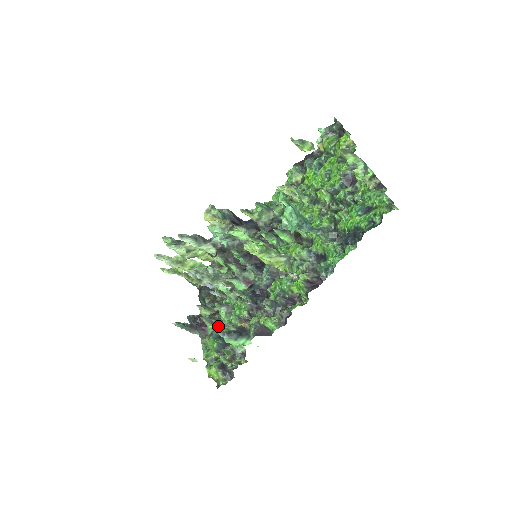
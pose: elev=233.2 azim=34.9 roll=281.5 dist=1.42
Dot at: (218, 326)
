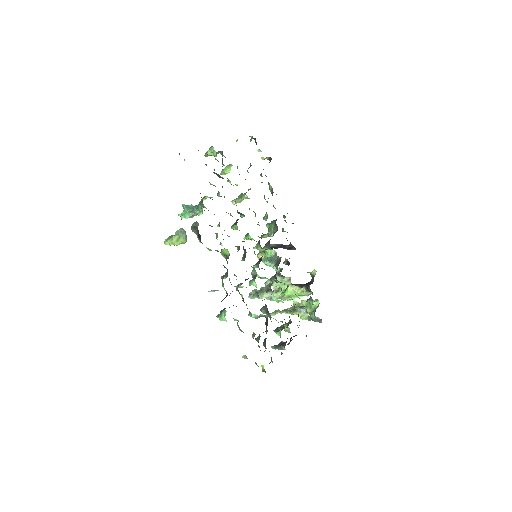
Dot at: occluded
